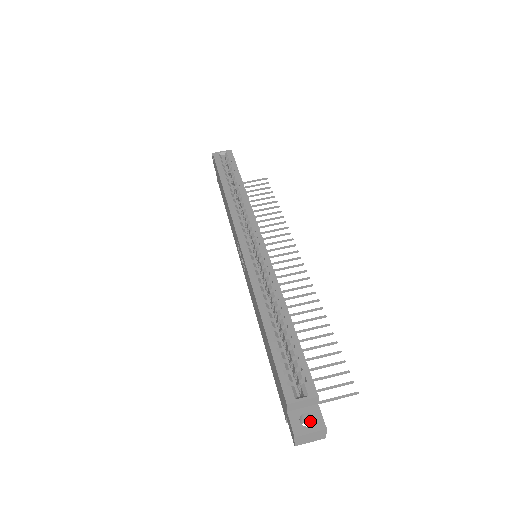
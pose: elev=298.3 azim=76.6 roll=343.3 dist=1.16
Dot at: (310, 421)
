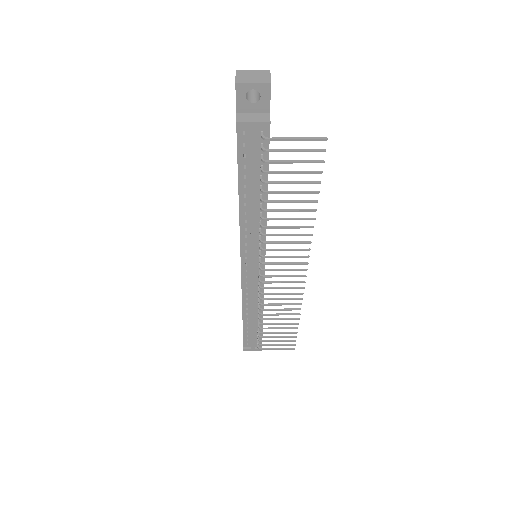
Dot at: (259, 97)
